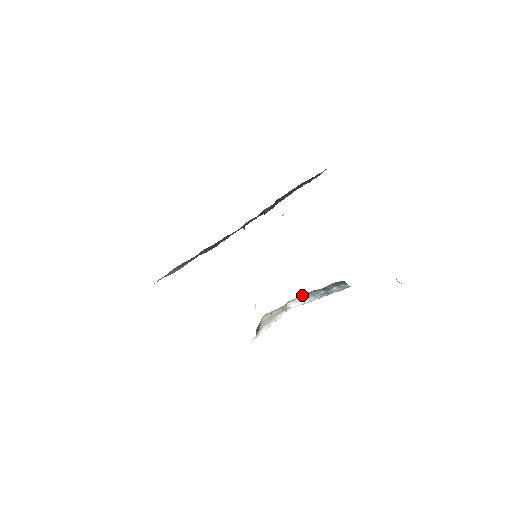
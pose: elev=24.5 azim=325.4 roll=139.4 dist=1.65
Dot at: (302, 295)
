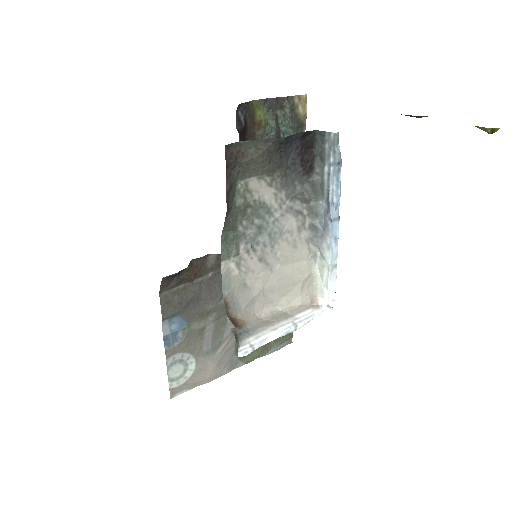
Dot at: (315, 249)
